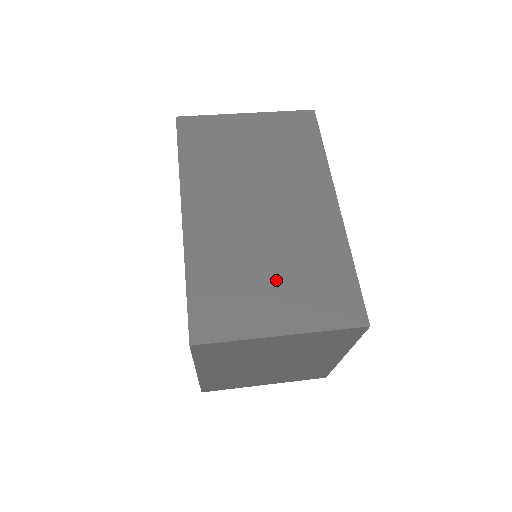
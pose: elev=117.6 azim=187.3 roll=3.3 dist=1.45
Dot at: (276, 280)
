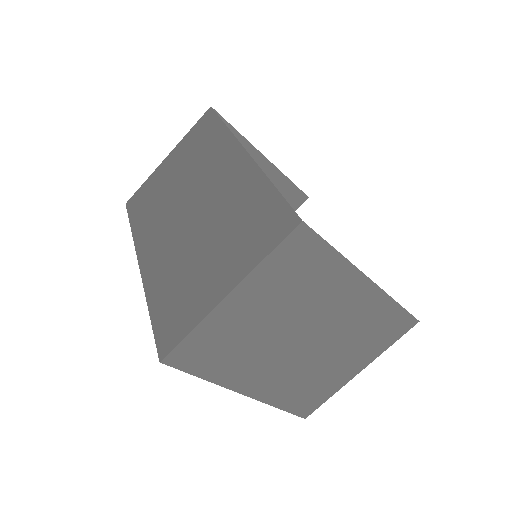
Dot at: (212, 253)
